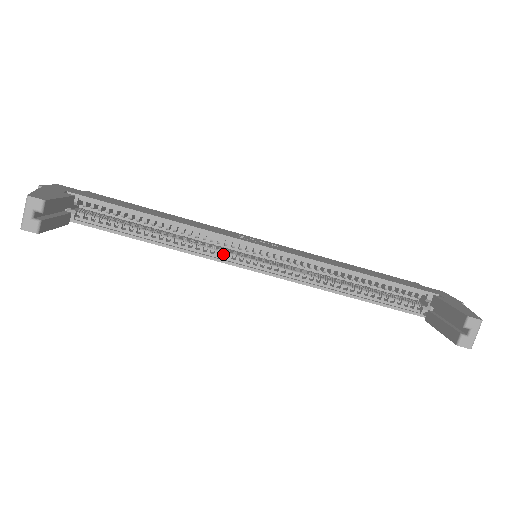
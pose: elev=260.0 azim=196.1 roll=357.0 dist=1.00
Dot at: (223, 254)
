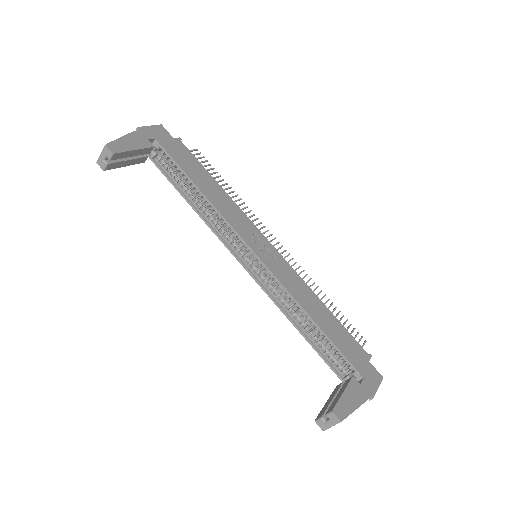
Dot at: (230, 241)
